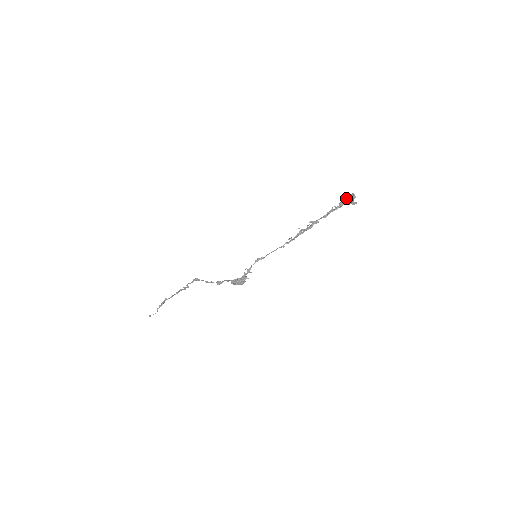
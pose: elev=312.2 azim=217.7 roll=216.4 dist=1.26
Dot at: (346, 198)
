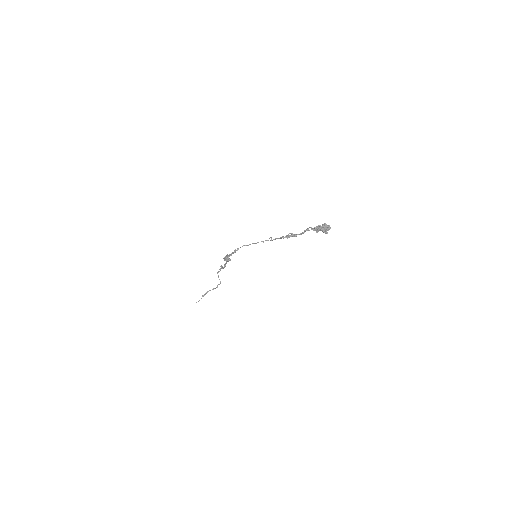
Dot at: (322, 225)
